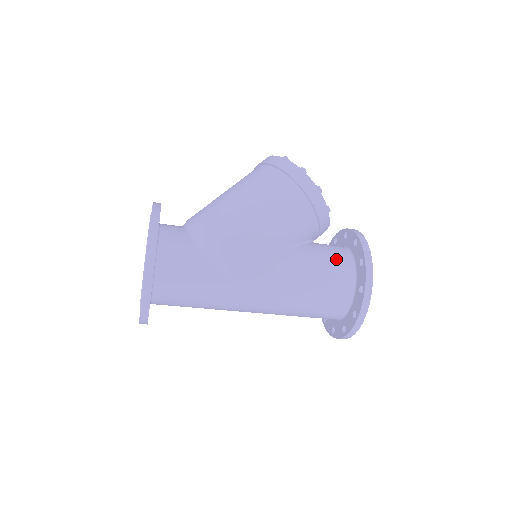
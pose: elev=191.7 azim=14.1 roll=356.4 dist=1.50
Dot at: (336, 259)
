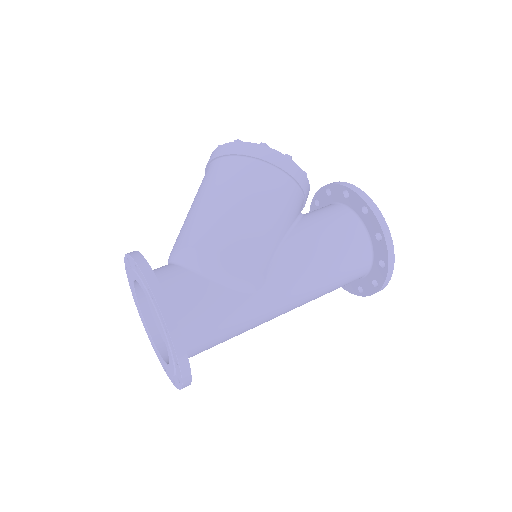
Dot at: (338, 219)
